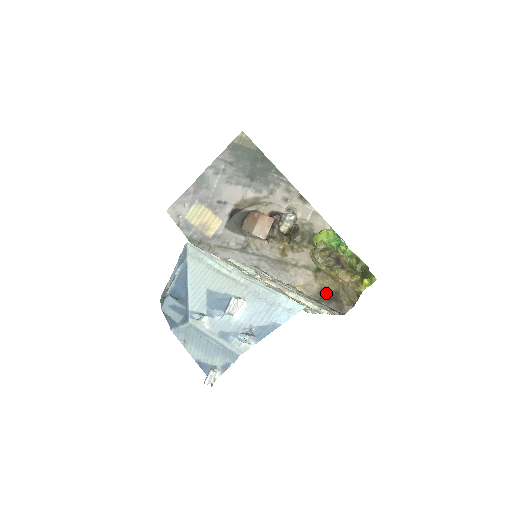
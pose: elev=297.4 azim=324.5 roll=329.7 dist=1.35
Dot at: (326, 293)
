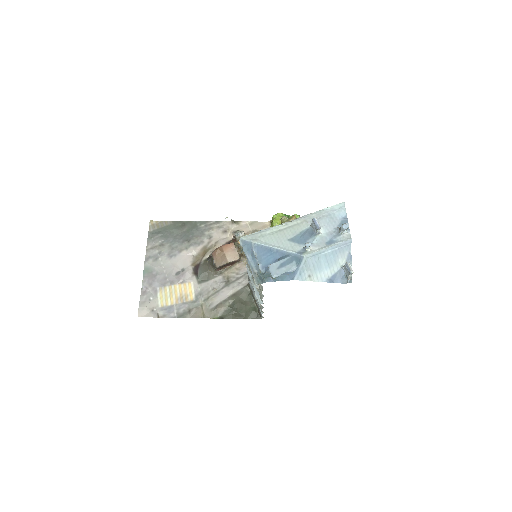
Dot at: occluded
